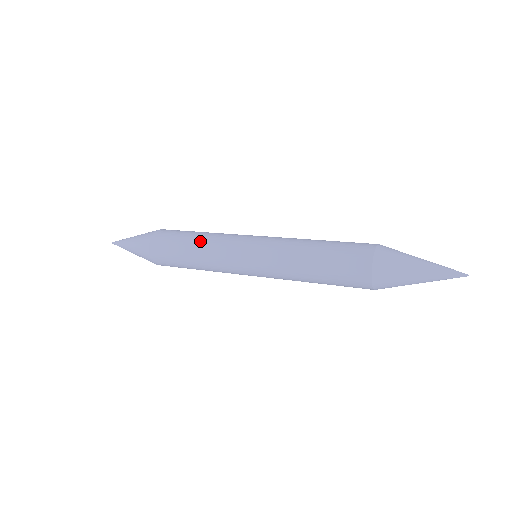
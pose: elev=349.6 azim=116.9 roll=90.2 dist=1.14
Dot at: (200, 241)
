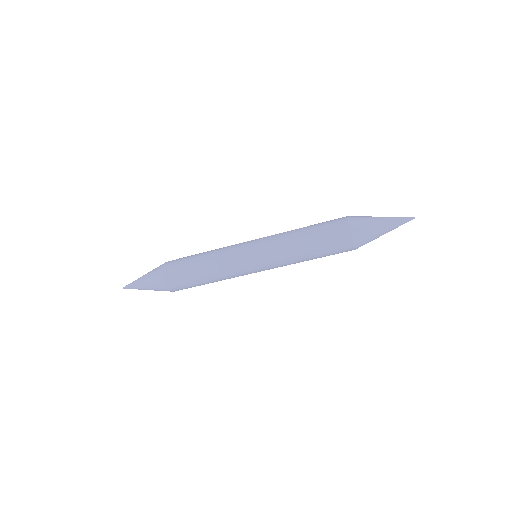
Dot at: occluded
